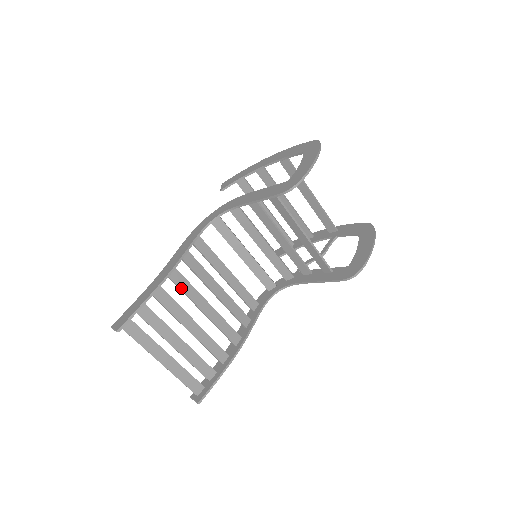
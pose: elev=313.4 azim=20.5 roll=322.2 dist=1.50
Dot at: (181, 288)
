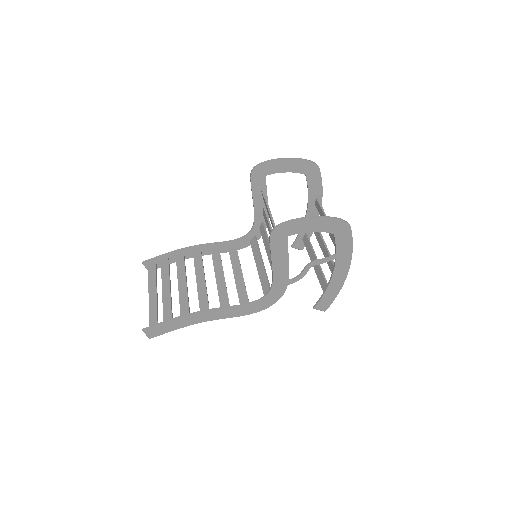
Dot at: (195, 261)
